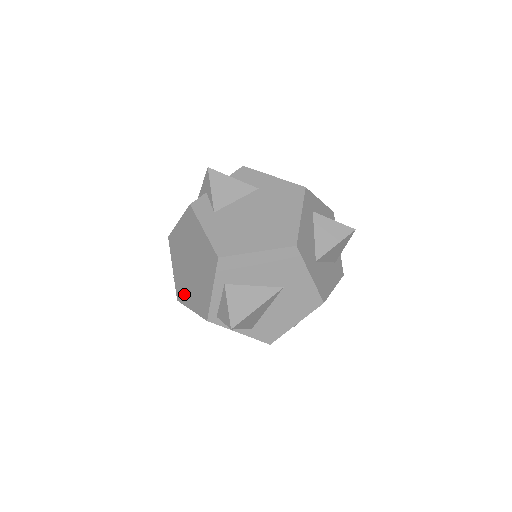
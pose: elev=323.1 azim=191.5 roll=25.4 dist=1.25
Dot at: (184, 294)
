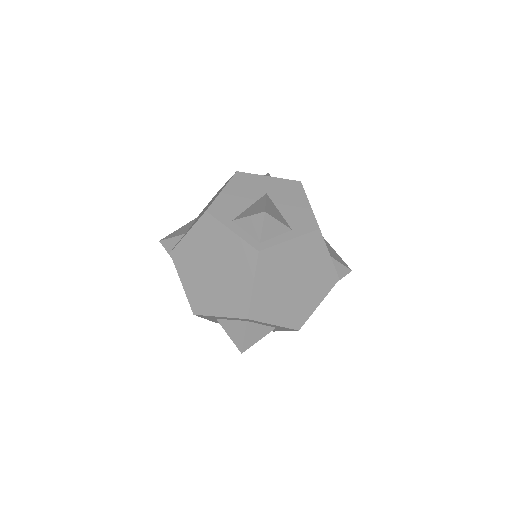
Dot at: (240, 297)
